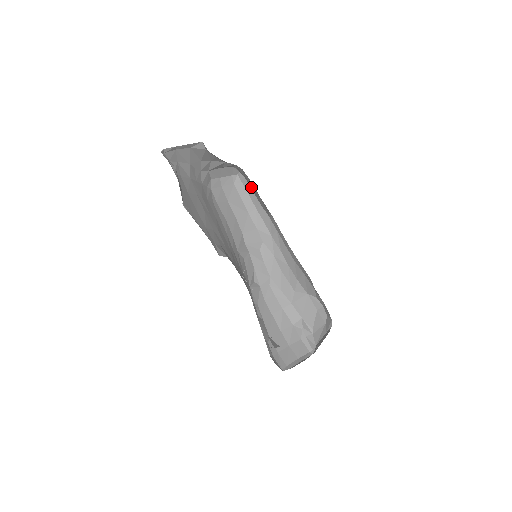
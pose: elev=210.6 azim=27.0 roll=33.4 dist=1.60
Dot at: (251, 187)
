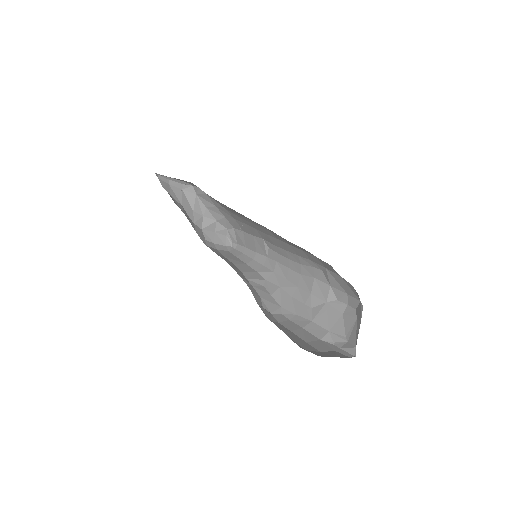
Dot at: (245, 244)
